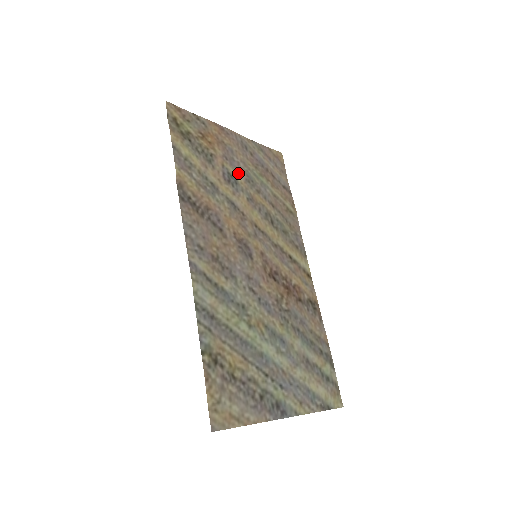
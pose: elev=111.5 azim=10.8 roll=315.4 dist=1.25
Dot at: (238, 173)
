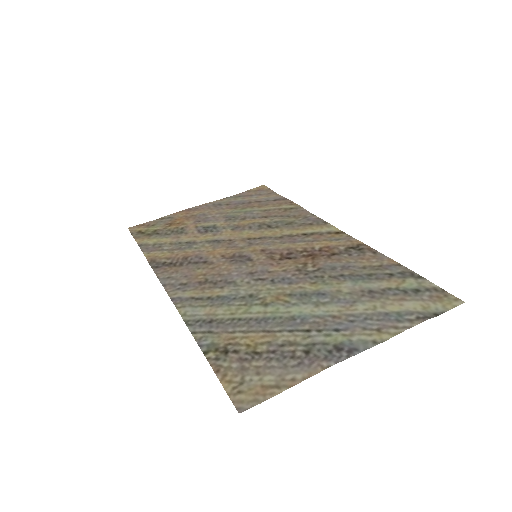
Dot at: (215, 222)
